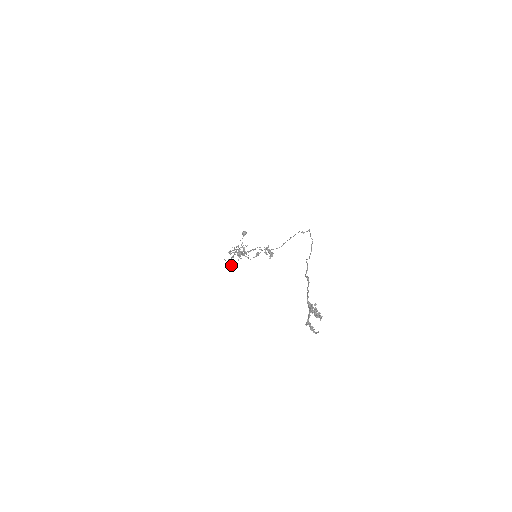
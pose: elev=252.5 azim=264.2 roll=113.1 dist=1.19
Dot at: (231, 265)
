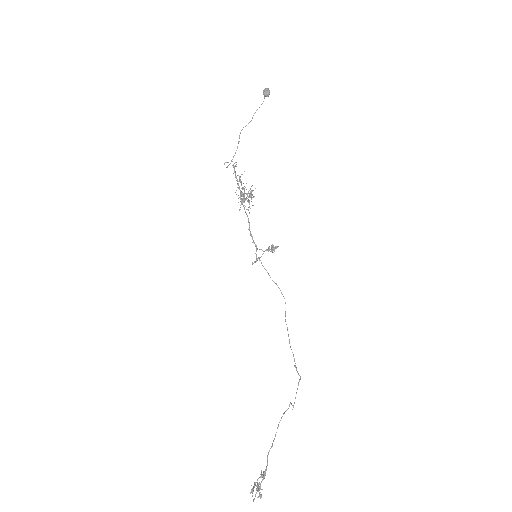
Dot at: occluded
